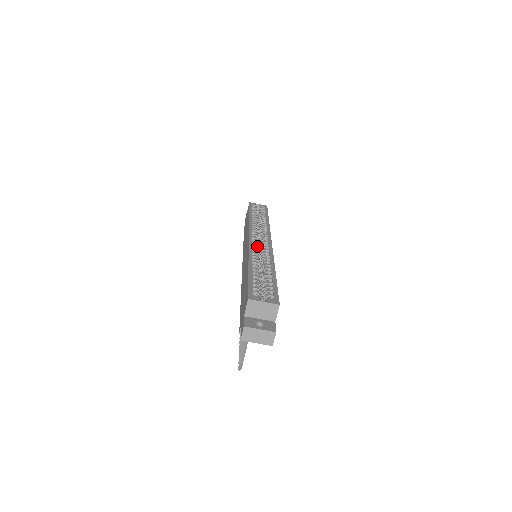
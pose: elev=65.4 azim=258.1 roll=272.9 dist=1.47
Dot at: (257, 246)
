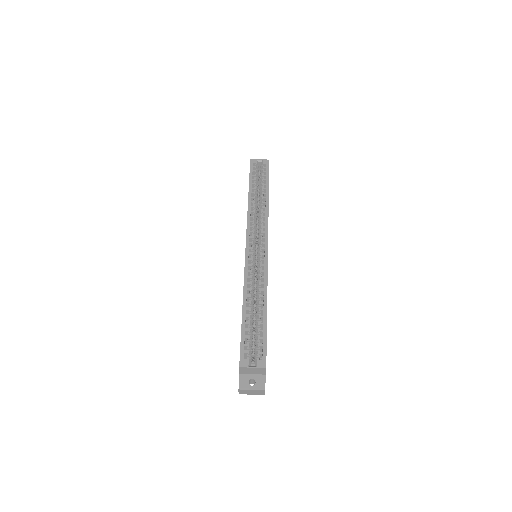
Dot at: (253, 261)
